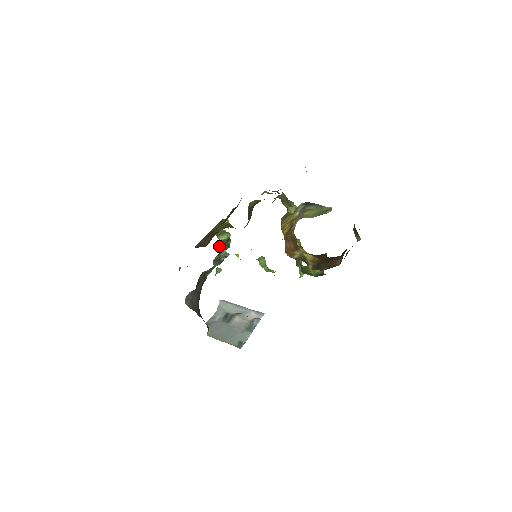
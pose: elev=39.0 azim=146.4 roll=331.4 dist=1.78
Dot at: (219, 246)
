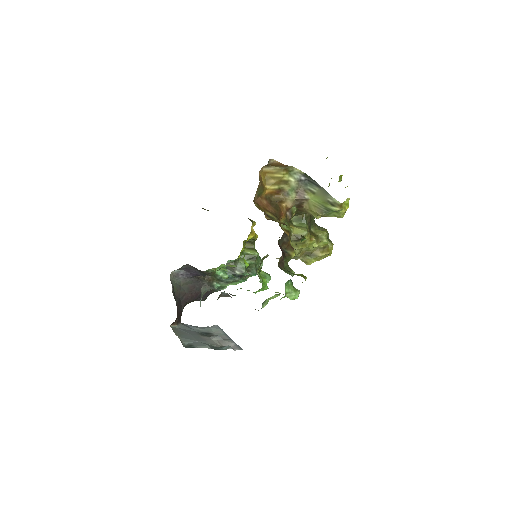
Dot at: (241, 257)
